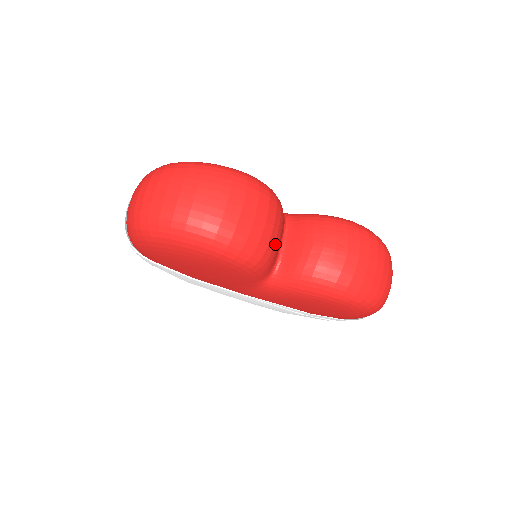
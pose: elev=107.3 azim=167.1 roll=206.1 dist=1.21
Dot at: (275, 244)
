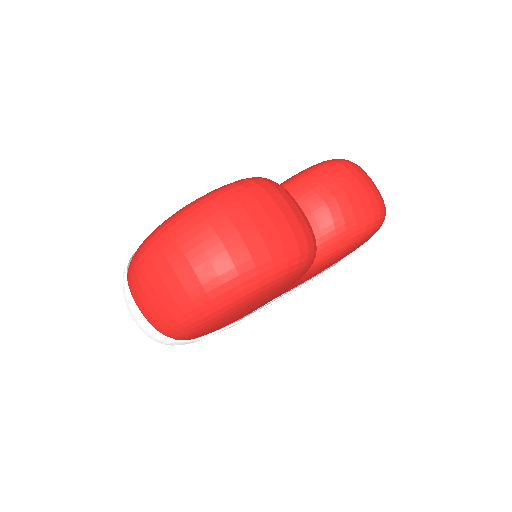
Dot at: occluded
